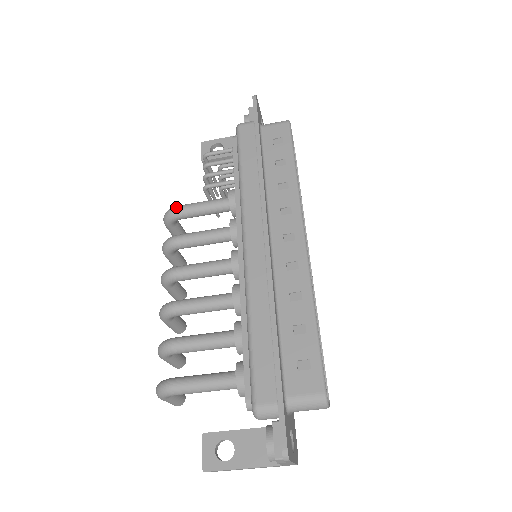
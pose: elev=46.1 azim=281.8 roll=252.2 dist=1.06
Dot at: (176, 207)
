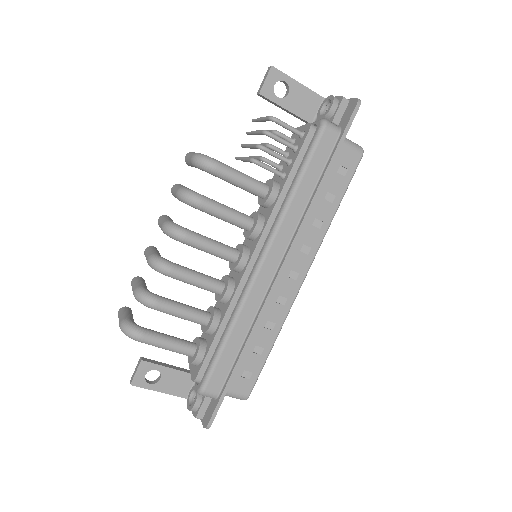
Dot at: (217, 165)
